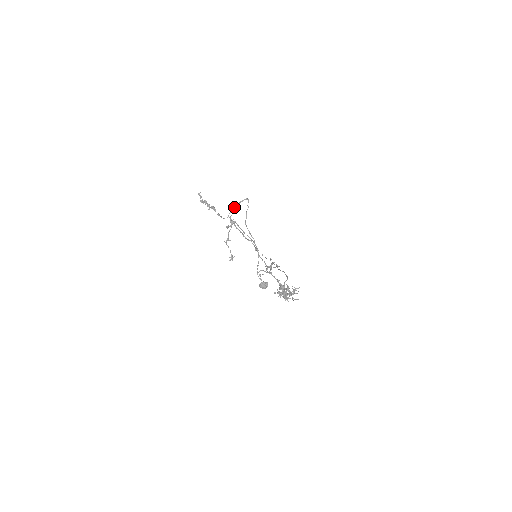
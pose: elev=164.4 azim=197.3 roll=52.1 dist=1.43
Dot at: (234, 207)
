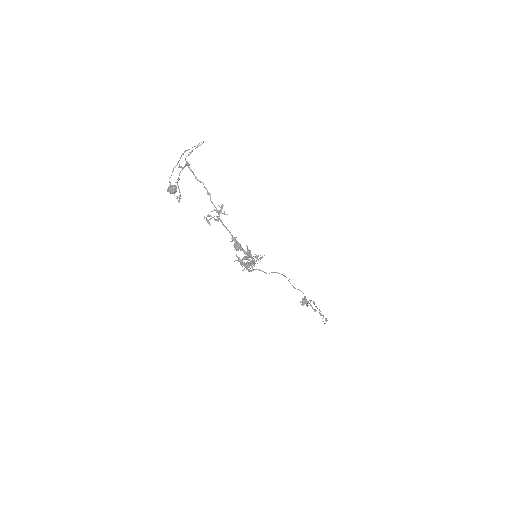
Dot at: (192, 151)
